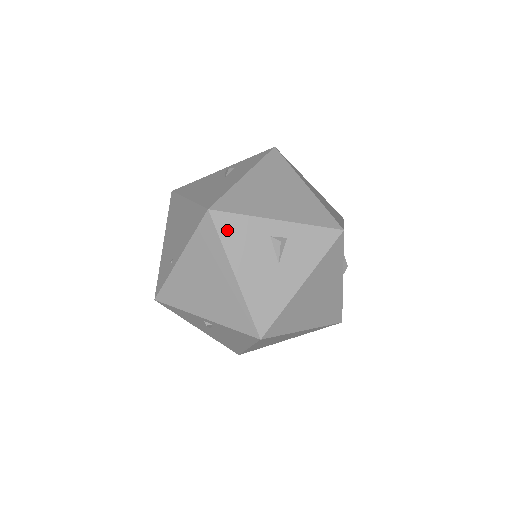
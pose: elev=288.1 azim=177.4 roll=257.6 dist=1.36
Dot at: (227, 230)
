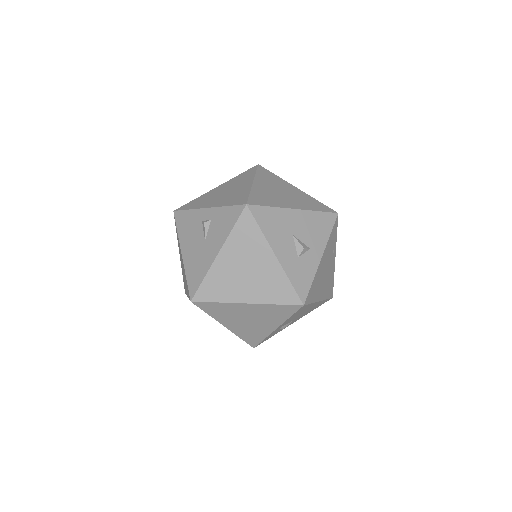
Dot at: (181, 222)
